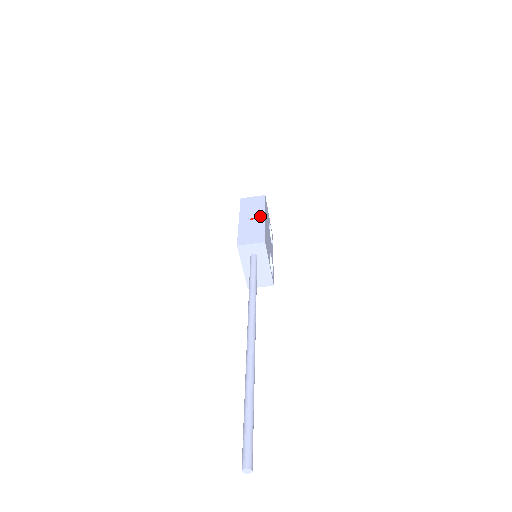
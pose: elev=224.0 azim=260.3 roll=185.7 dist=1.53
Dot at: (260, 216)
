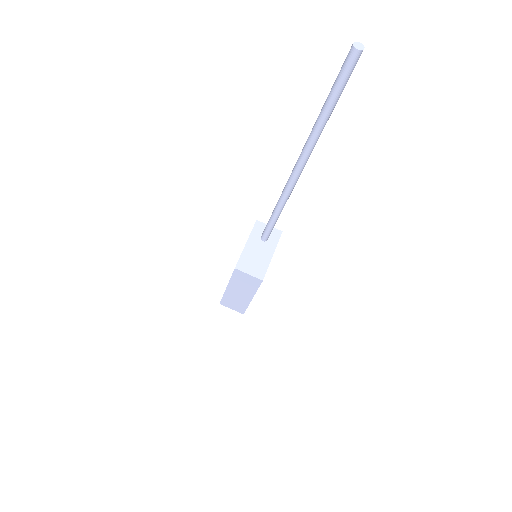
Dot at: occluded
